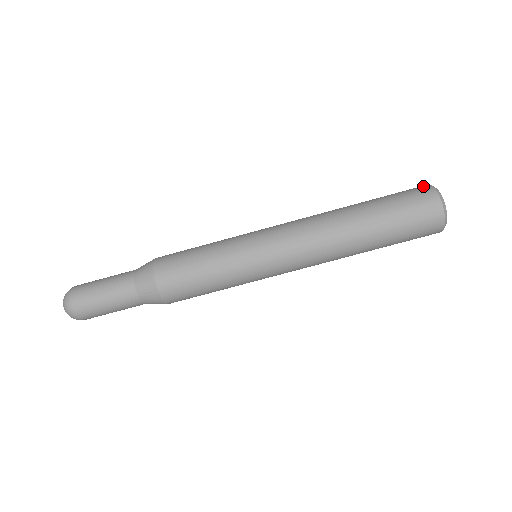
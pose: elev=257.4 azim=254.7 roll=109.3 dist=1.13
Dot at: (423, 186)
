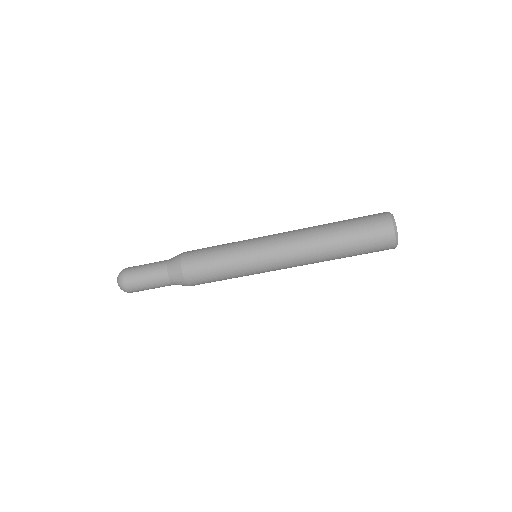
Dot at: (387, 221)
